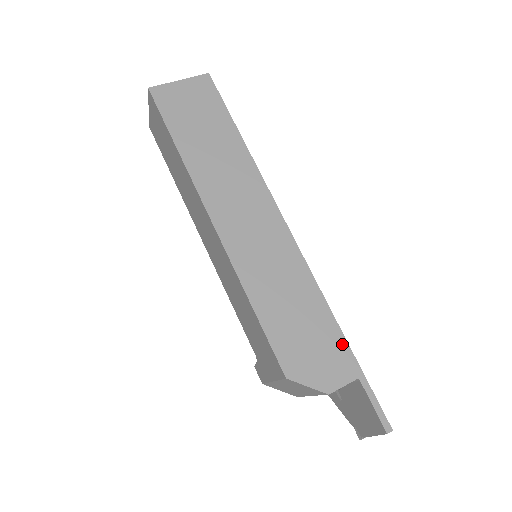
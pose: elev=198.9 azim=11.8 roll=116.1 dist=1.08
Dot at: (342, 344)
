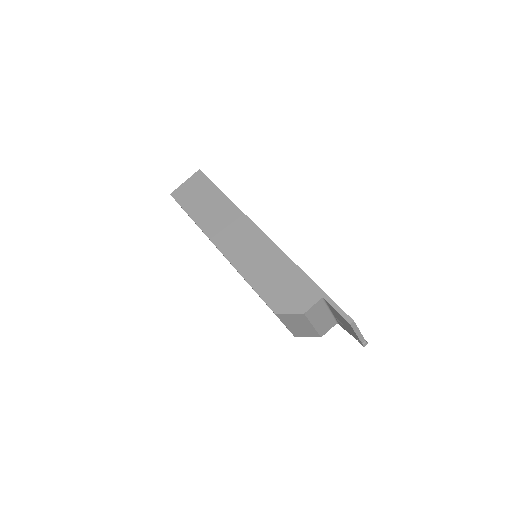
Dot at: (307, 281)
